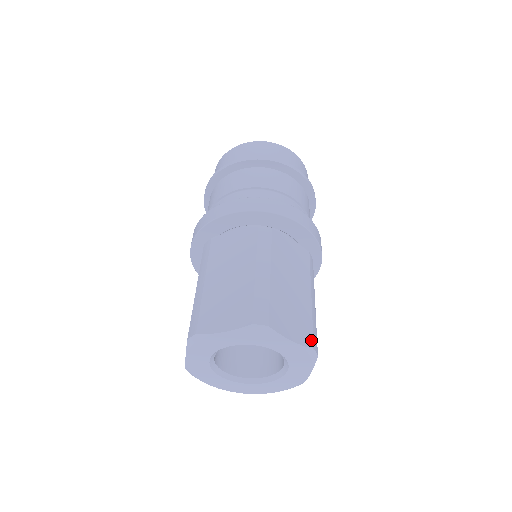
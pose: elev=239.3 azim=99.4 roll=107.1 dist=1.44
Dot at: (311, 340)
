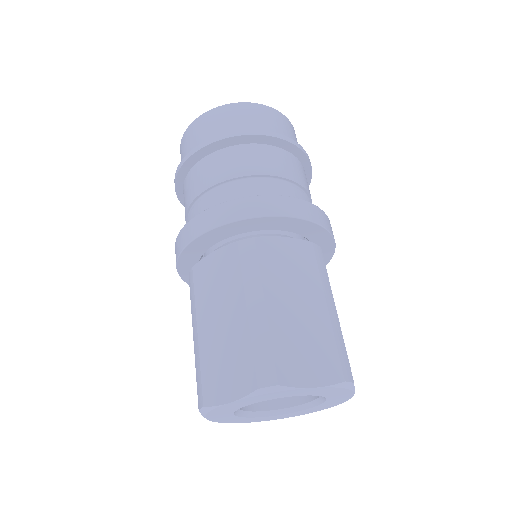
Dot at: (339, 371)
